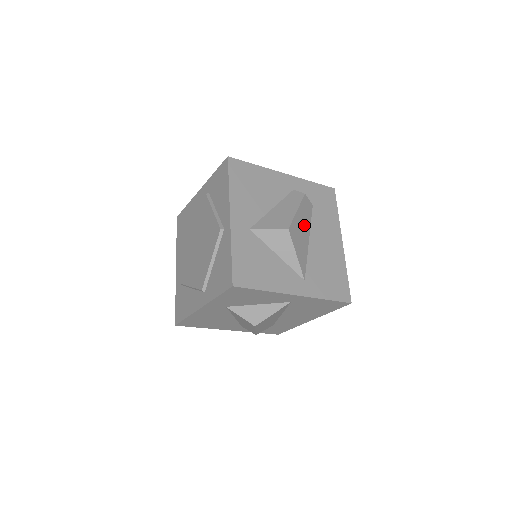
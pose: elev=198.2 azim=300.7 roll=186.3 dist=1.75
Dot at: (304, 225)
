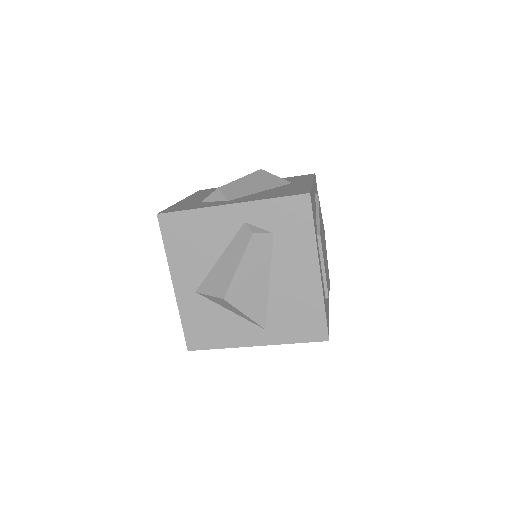
Dot at: (256, 272)
